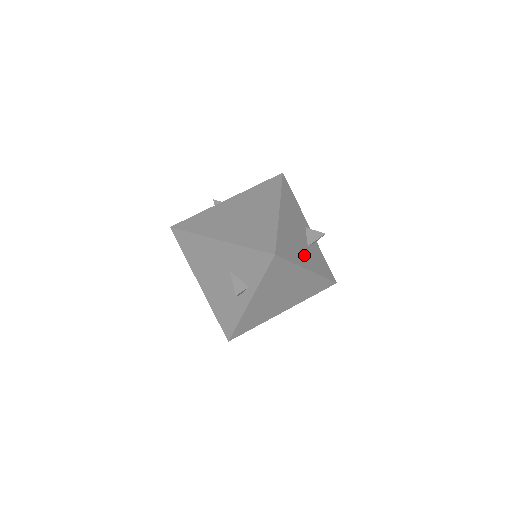
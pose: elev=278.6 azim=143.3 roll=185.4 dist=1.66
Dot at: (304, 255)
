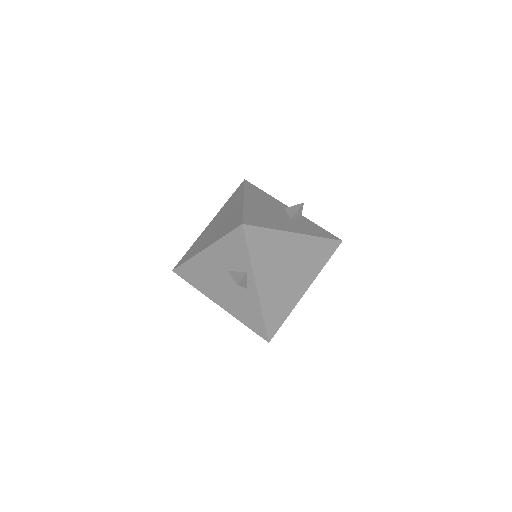
Dot at: (286, 224)
